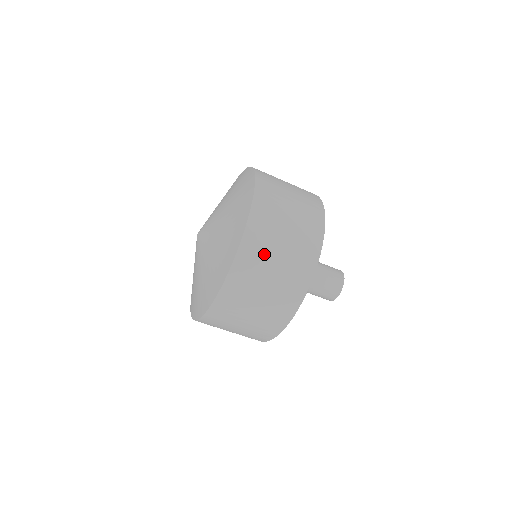
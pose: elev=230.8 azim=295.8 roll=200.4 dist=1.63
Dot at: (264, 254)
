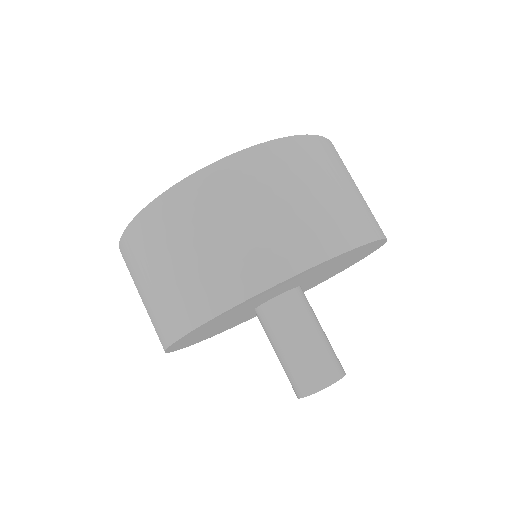
Dot at: (349, 173)
